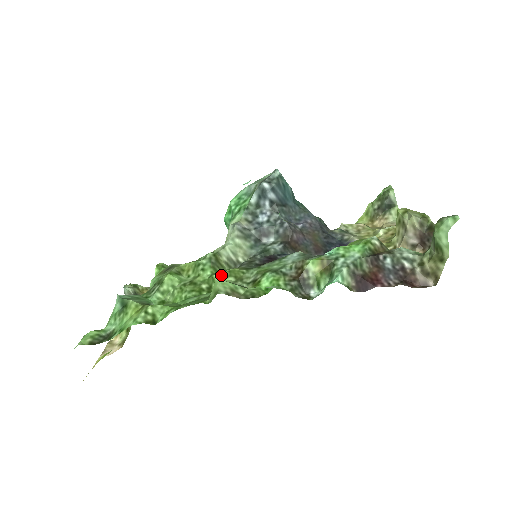
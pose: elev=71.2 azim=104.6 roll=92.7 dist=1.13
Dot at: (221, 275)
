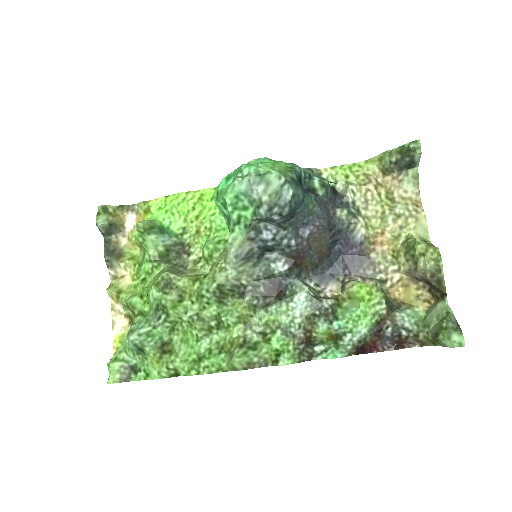
Dot at: (230, 321)
